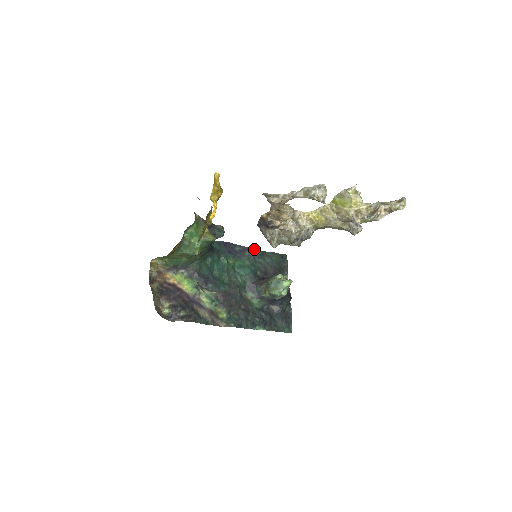
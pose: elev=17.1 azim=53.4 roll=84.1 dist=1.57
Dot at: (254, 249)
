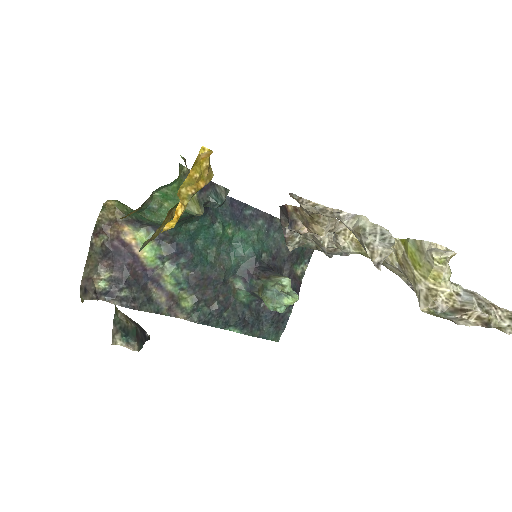
Dot at: occluded
